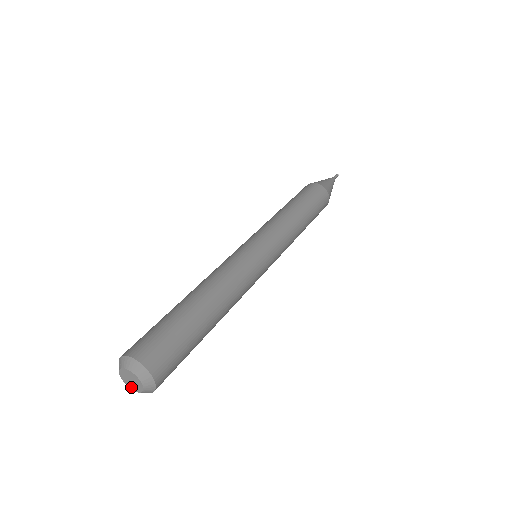
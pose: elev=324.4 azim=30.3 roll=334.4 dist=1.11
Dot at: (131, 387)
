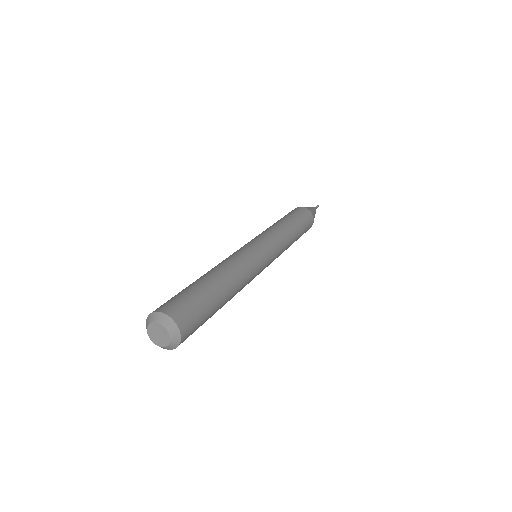
Dot at: (159, 344)
